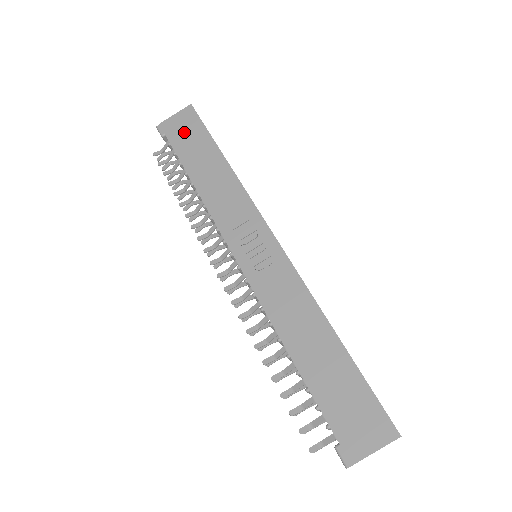
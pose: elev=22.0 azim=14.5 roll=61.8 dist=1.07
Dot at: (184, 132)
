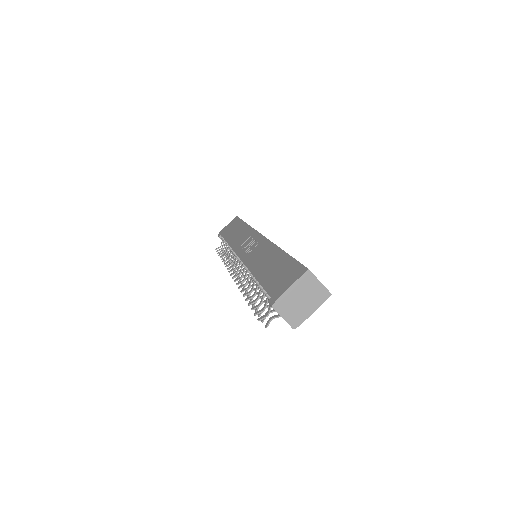
Dot at: (229, 227)
